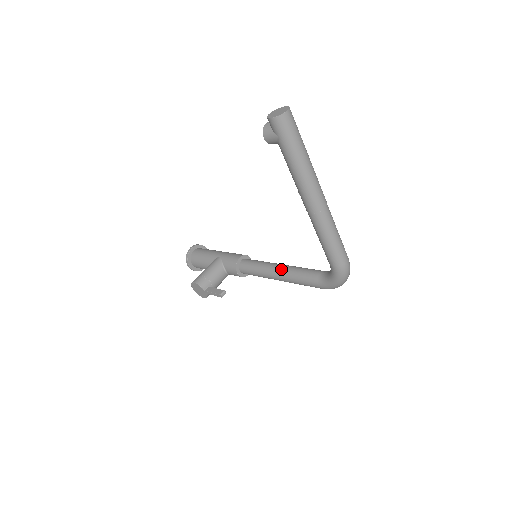
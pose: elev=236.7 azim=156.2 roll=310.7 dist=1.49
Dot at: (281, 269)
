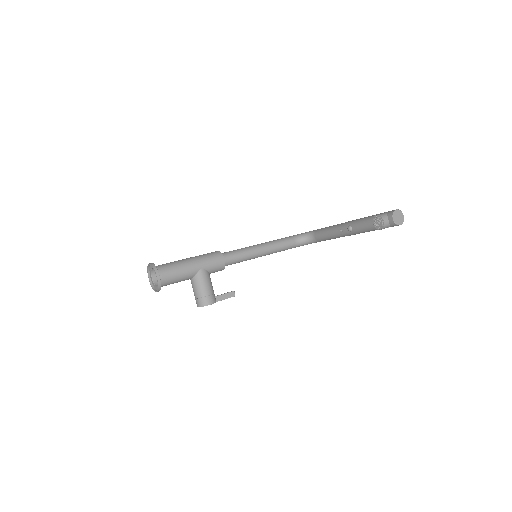
Dot at: (266, 251)
